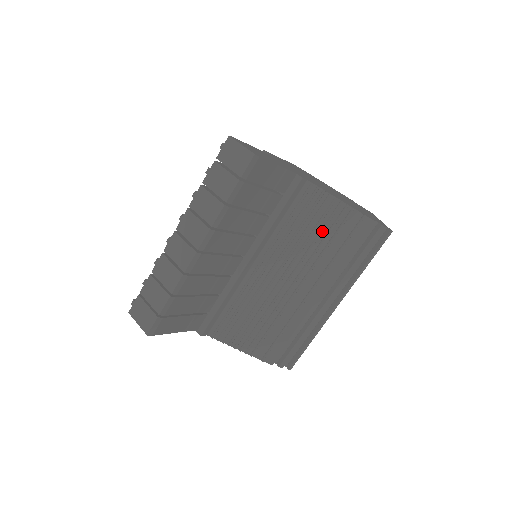
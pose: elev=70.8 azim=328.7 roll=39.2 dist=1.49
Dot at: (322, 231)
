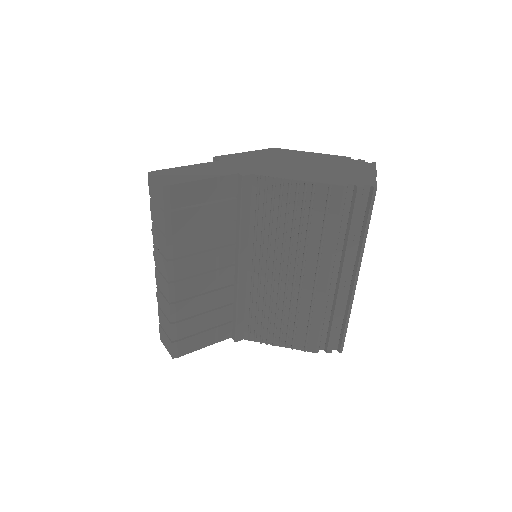
Dot at: (294, 217)
